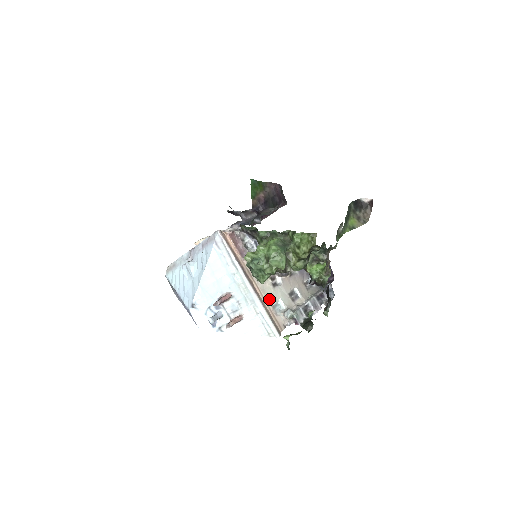
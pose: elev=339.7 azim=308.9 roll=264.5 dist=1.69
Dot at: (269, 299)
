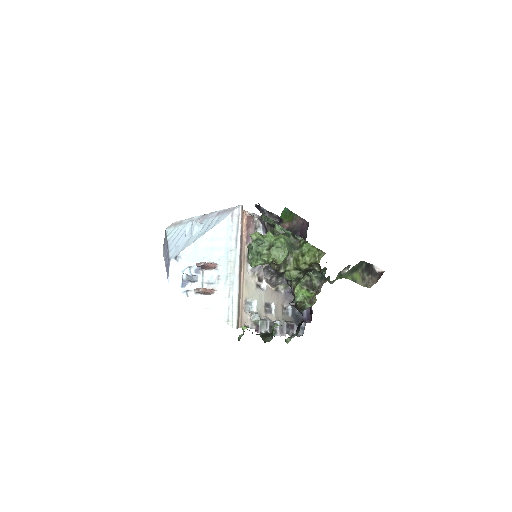
Dot at: (247, 293)
